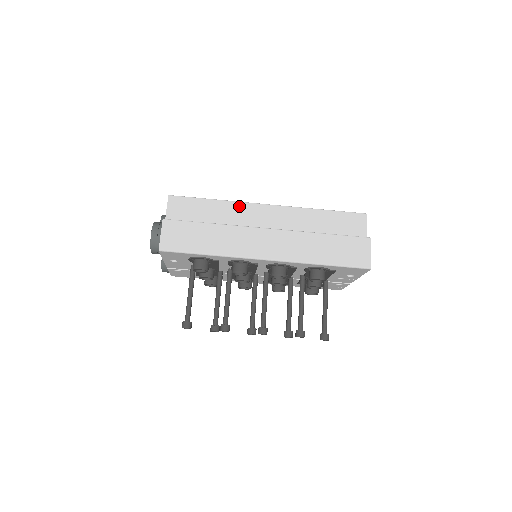
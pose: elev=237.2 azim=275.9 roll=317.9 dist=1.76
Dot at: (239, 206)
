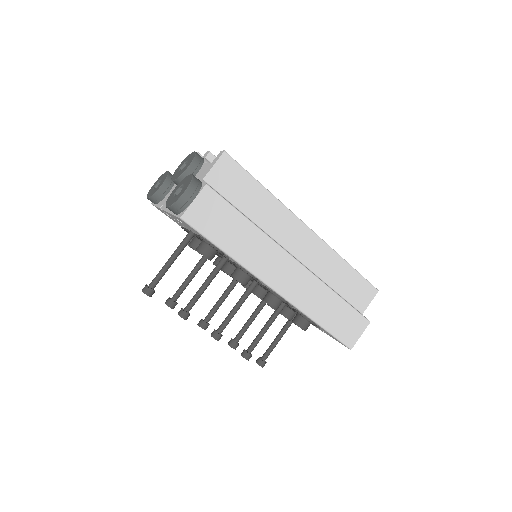
Dot at: (284, 212)
